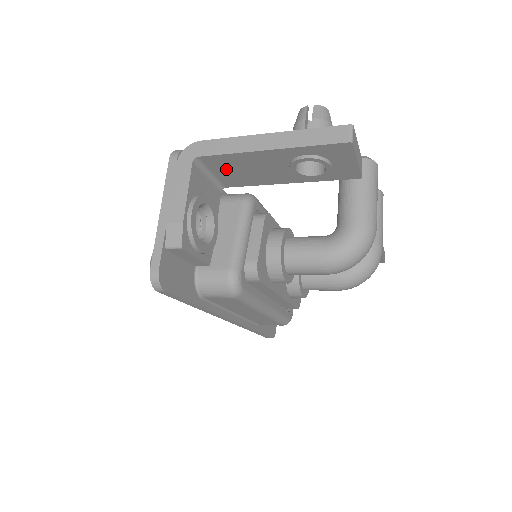
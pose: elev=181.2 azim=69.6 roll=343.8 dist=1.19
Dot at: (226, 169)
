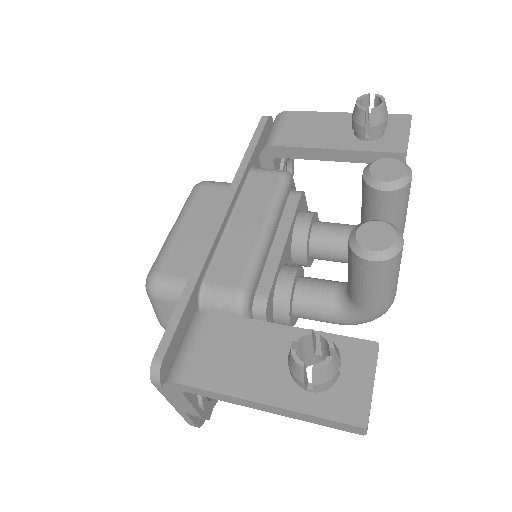
Dot at: occluded
